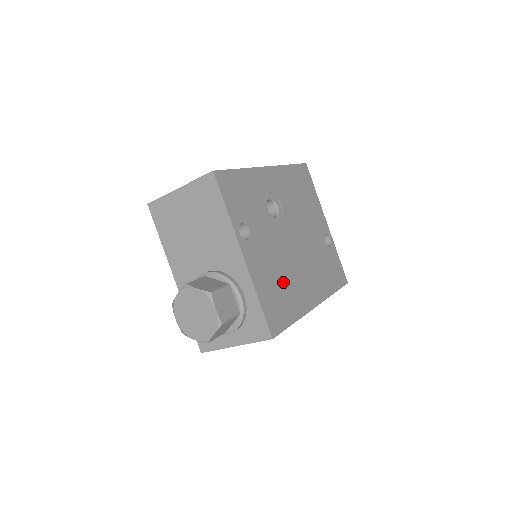
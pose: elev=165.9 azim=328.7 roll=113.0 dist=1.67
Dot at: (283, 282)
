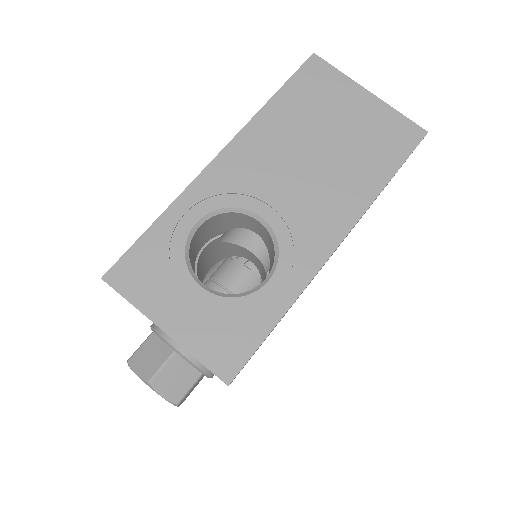
Dot at: occluded
